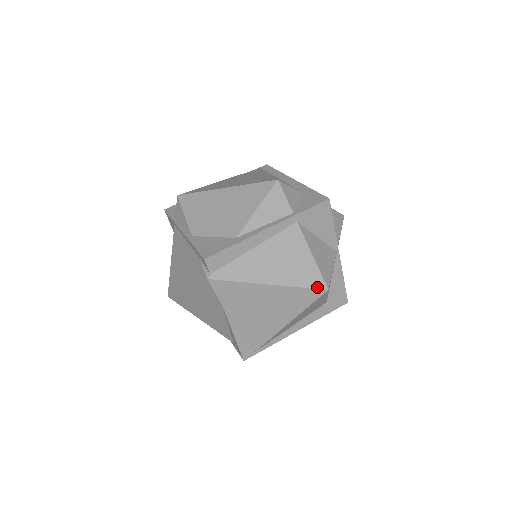
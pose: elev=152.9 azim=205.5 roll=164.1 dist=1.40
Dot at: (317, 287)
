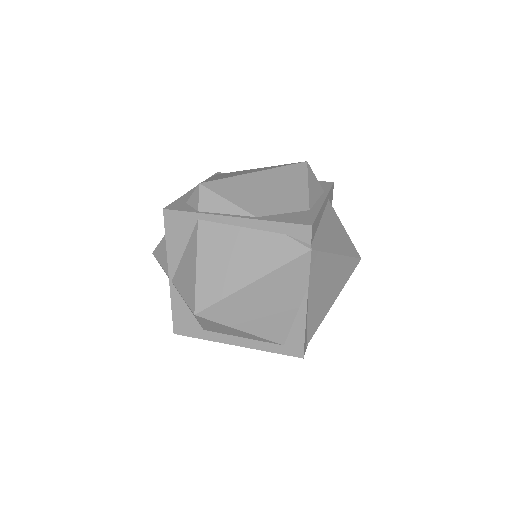
Dot at: (357, 256)
